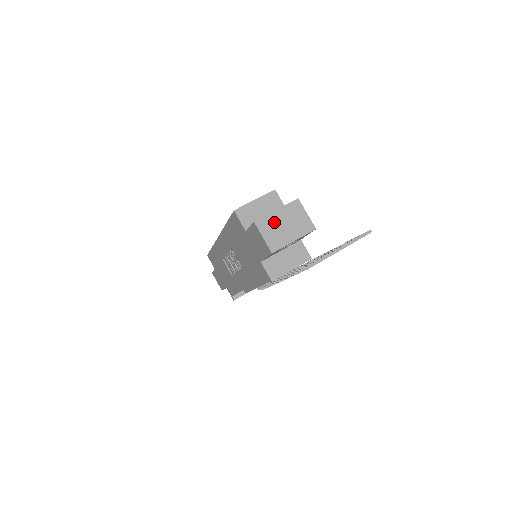
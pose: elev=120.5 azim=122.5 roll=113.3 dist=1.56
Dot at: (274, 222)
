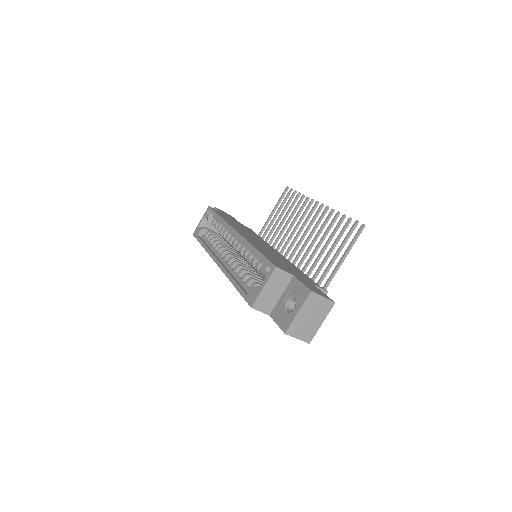
Dot at: (300, 322)
